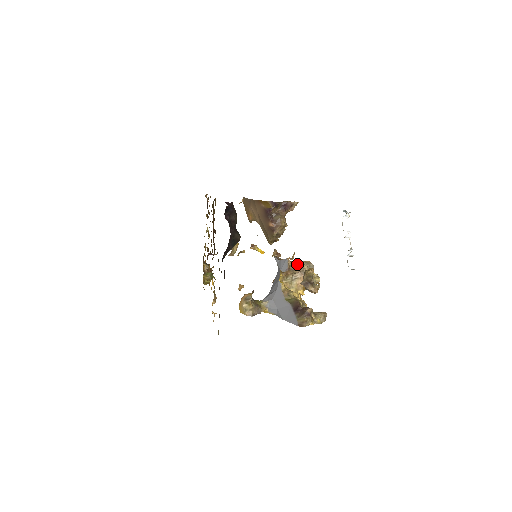
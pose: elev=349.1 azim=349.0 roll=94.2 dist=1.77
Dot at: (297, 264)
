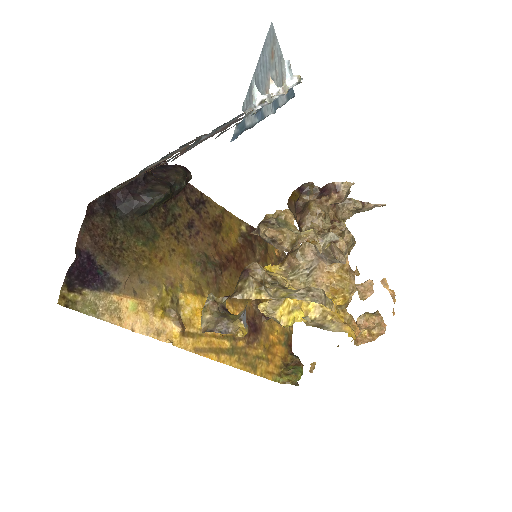
Dot at: occluded
